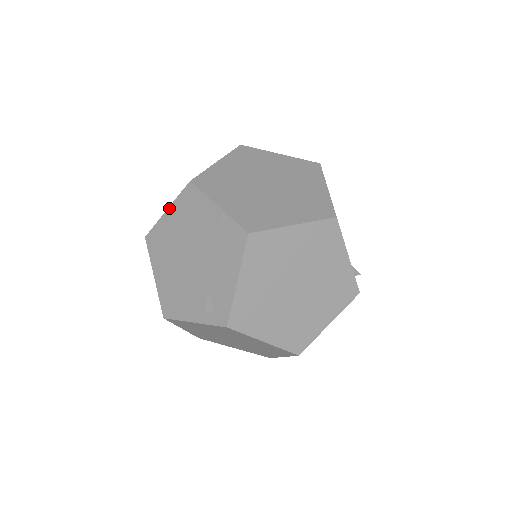
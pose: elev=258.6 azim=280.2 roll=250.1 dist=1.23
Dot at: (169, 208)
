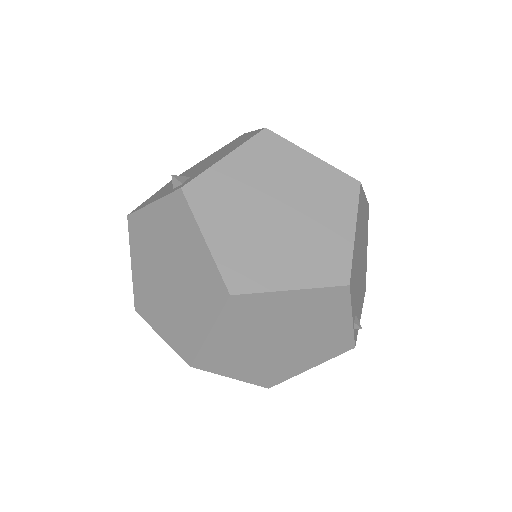
Dot at: occluded
